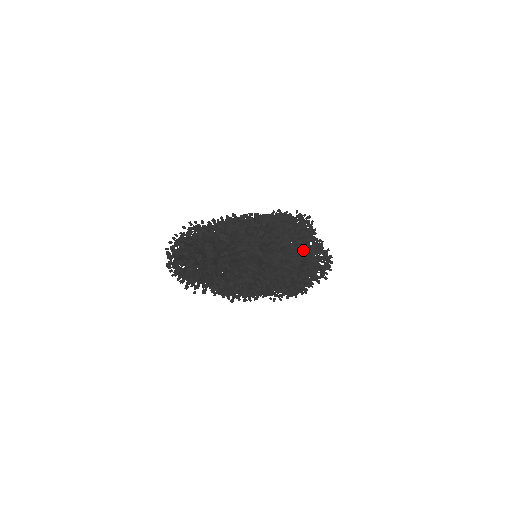
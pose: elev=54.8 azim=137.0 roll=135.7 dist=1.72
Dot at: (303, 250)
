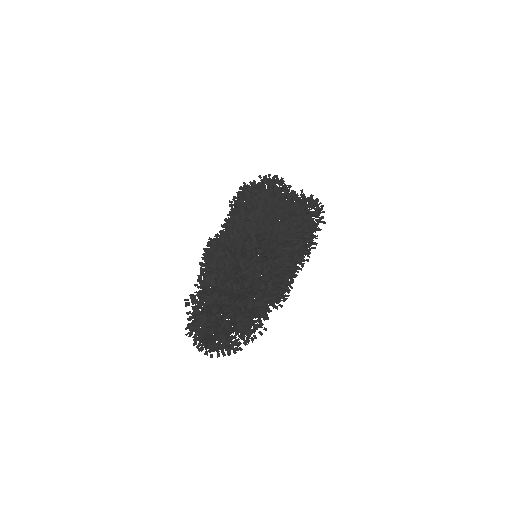
Dot at: (294, 219)
